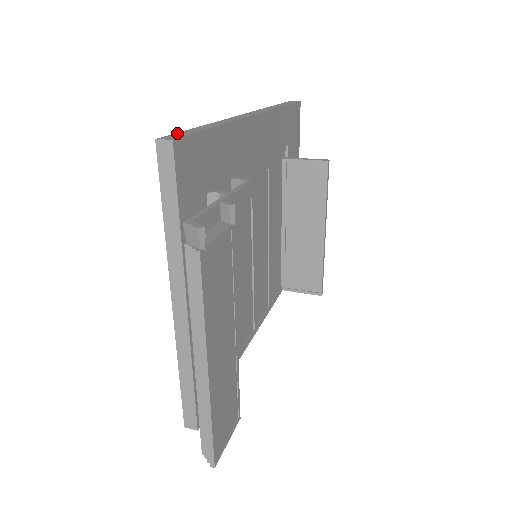
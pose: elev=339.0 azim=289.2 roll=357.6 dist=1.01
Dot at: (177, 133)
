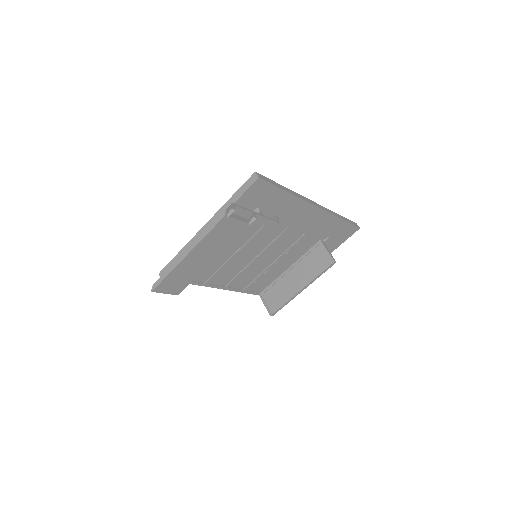
Dot at: (267, 178)
